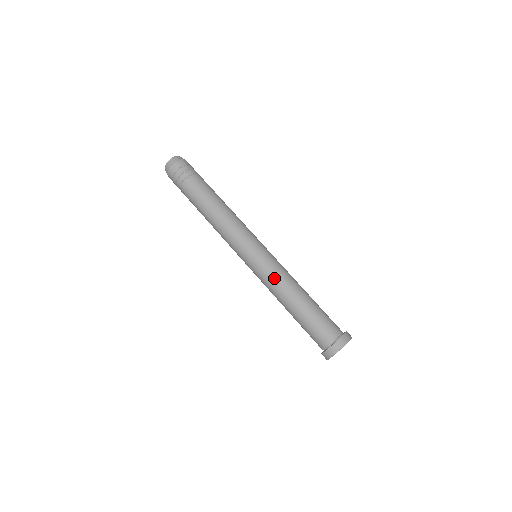
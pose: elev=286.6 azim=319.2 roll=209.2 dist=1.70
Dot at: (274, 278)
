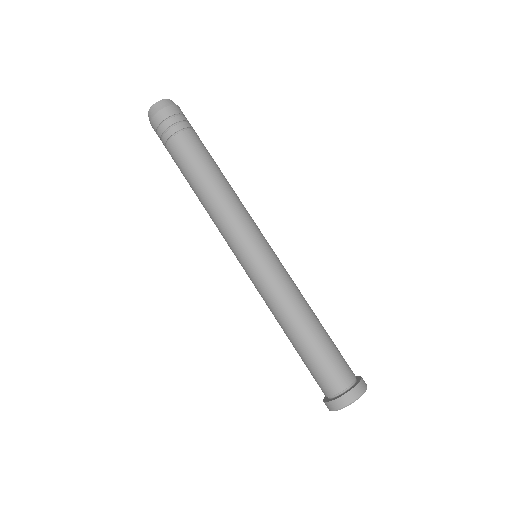
Dot at: (278, 291)
